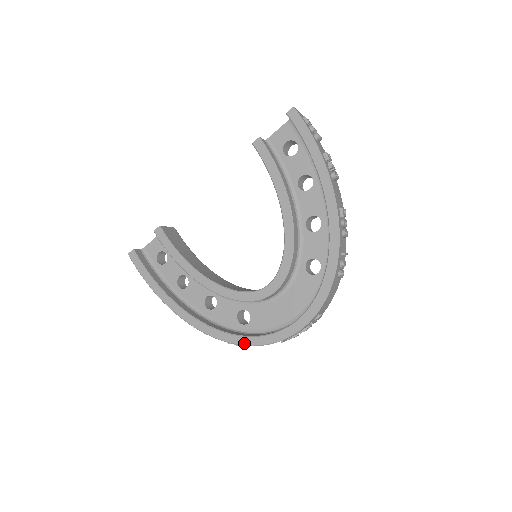
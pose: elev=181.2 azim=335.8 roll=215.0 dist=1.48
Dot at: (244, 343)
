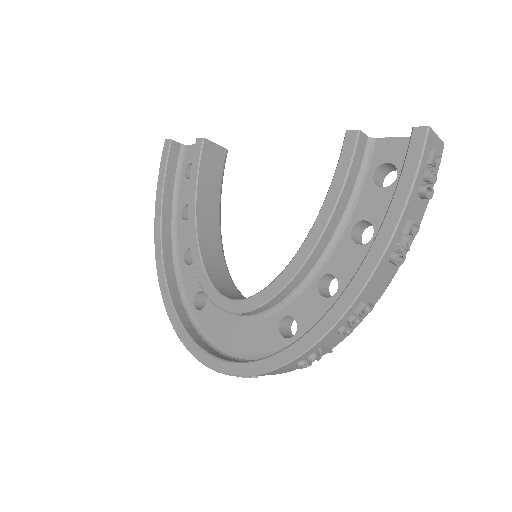
Dot at: (174, 326)
